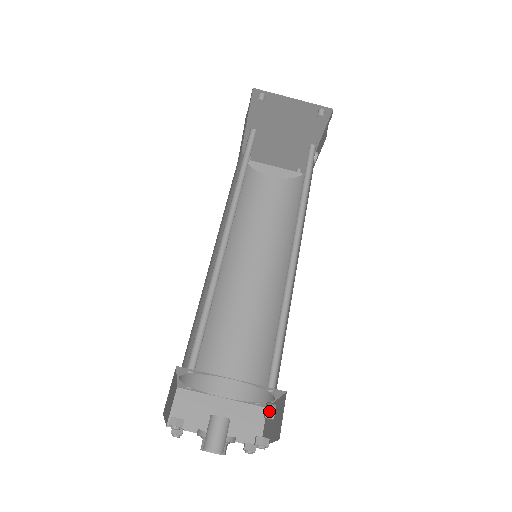
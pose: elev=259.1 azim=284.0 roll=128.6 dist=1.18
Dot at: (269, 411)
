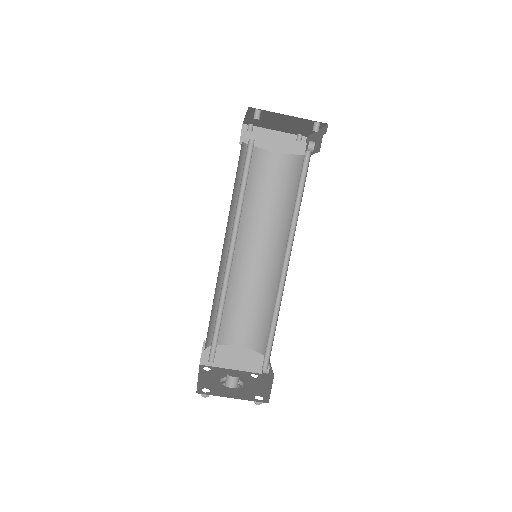
Dot at: (265, 371)
